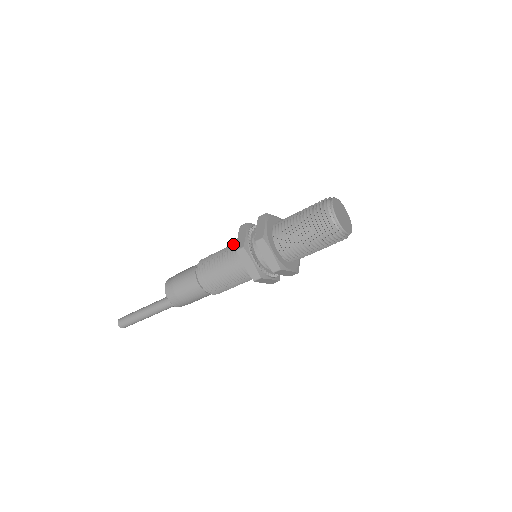
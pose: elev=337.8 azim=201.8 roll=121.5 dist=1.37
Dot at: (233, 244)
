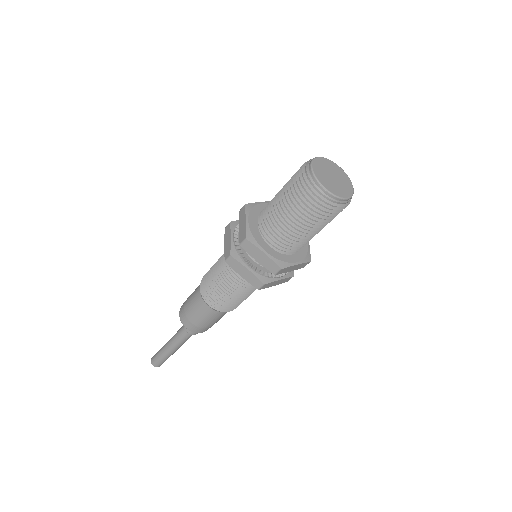
Dot at: occluded
